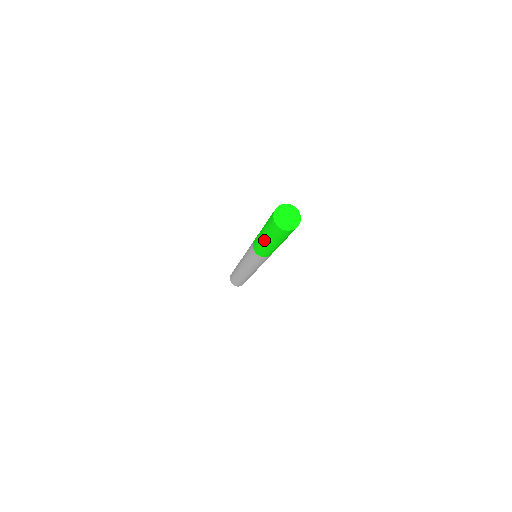
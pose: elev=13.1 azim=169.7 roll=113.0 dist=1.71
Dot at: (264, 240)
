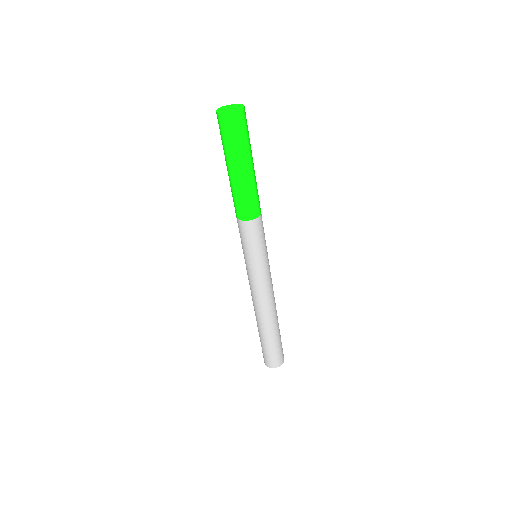
Dot at: (238, 172)
